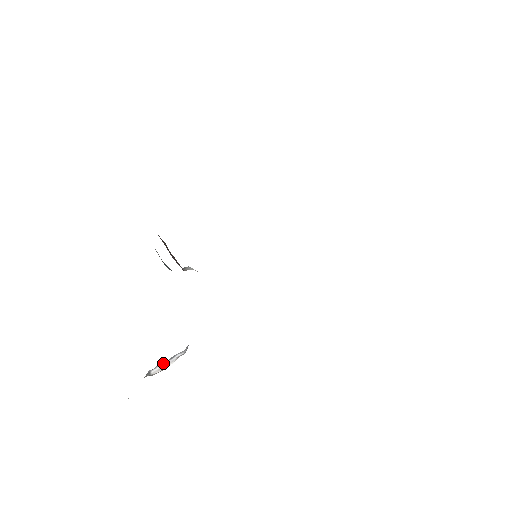
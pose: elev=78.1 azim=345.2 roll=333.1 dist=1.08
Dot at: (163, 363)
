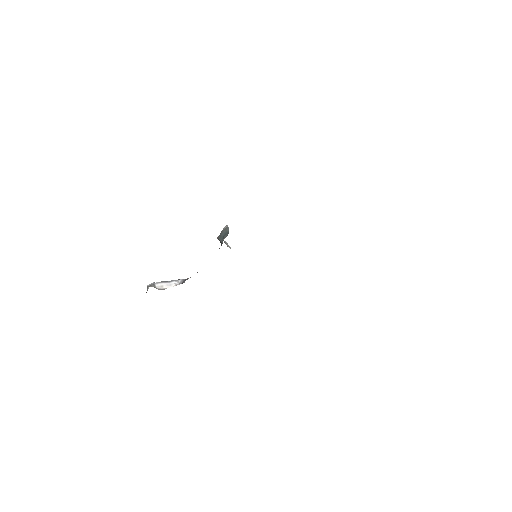
Dot at: (164, 282)
